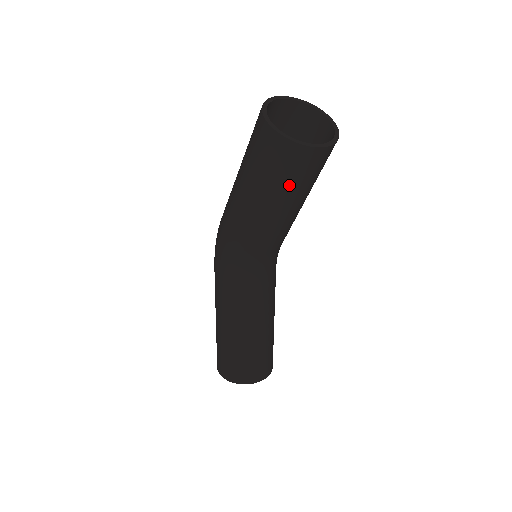
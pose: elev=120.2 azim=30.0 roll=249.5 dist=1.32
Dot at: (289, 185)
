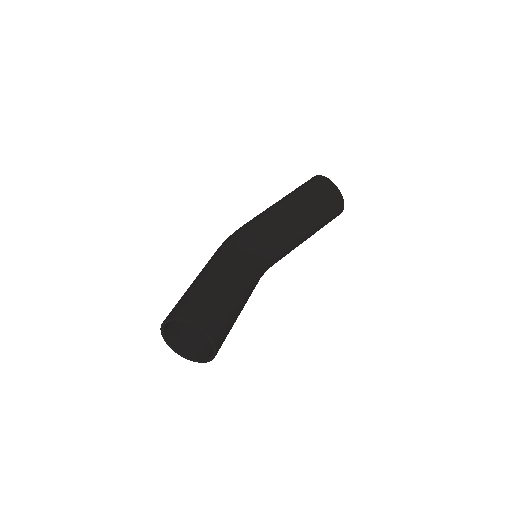
Dot at: (318, 204)
